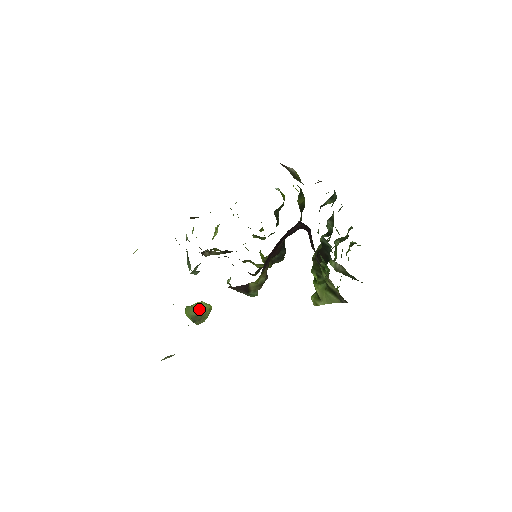
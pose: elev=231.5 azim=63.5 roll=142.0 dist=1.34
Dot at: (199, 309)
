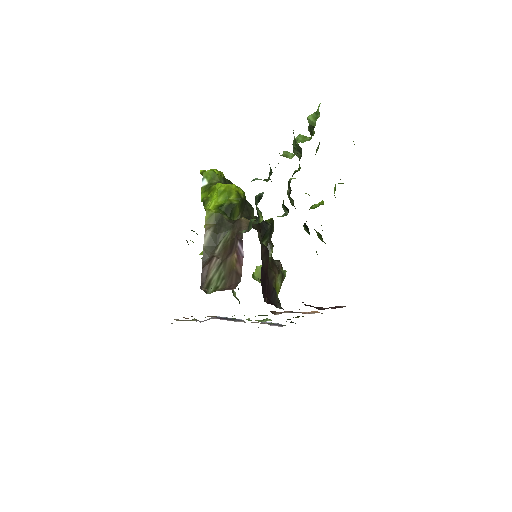
Dot at: occluded
